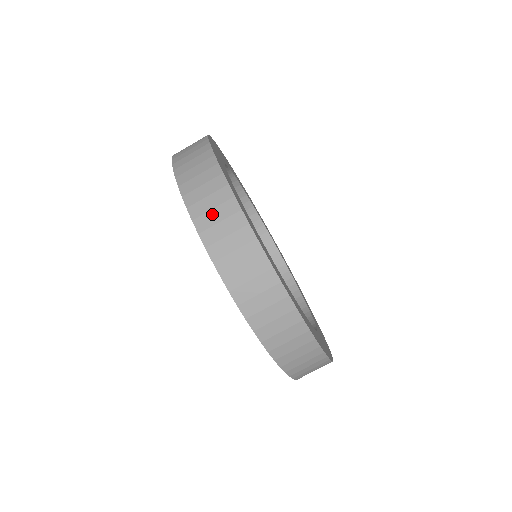
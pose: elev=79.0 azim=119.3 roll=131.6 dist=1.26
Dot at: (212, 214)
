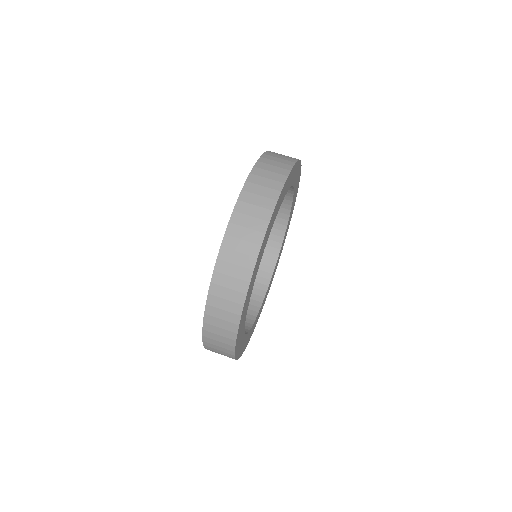
Dot at: (264, 180)
